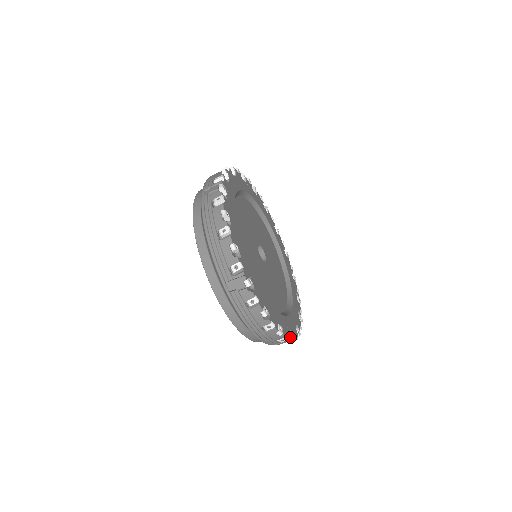
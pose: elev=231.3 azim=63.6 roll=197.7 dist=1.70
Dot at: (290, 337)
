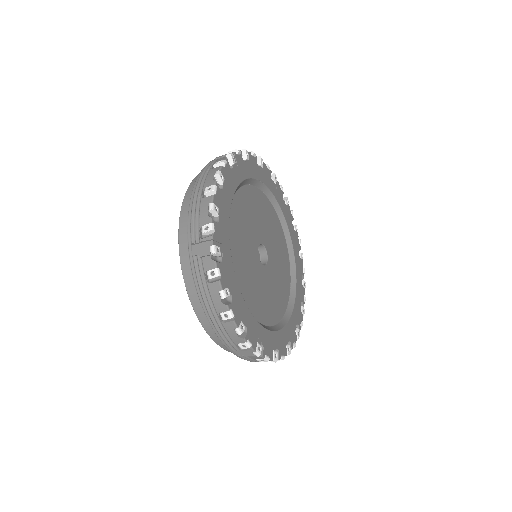
Dot at: (256, 349)
